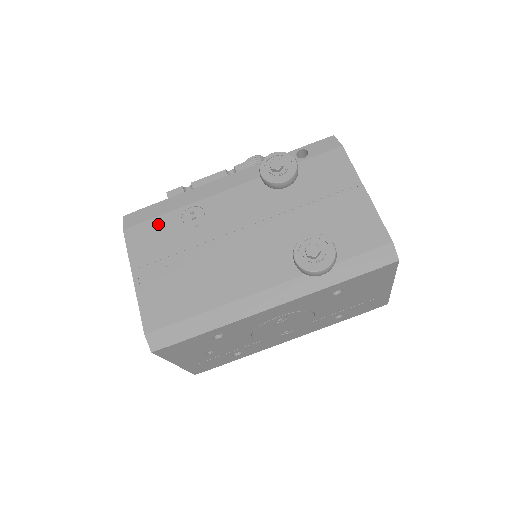
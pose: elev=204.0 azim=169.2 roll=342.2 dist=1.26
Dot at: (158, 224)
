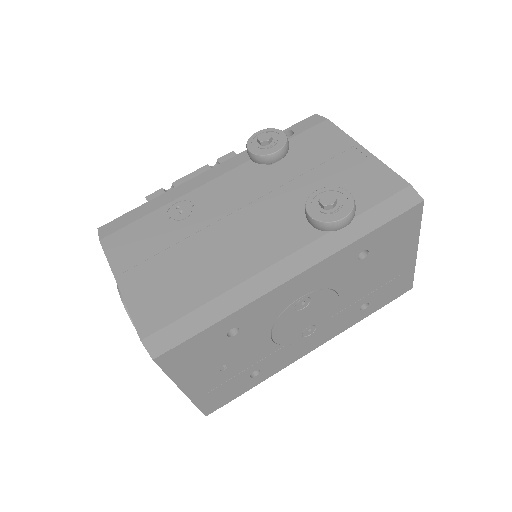
Dot at: (140, 226)
